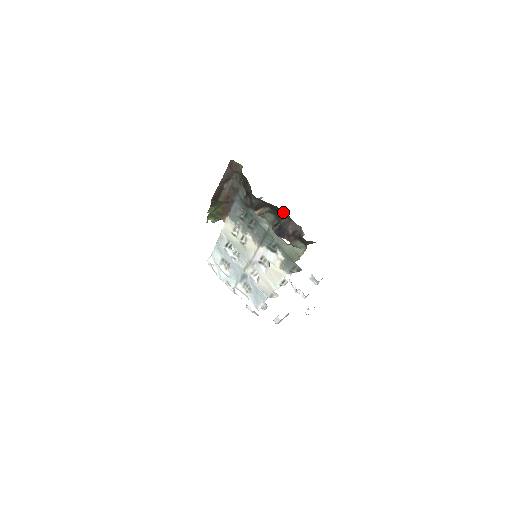
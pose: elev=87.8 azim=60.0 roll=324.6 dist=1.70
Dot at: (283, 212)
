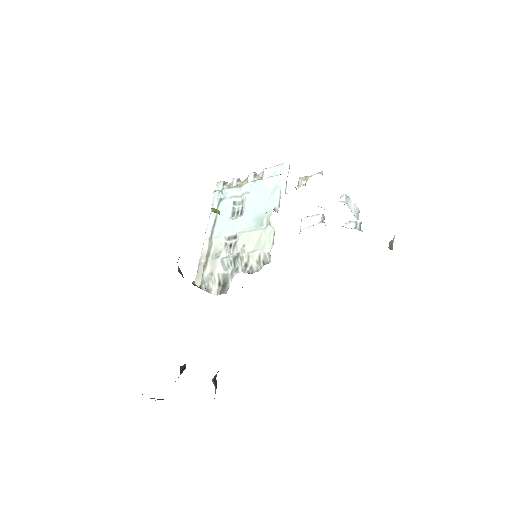
Dot at: occluded
